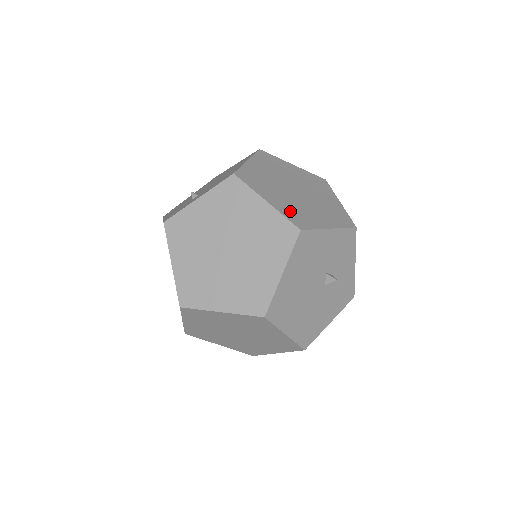
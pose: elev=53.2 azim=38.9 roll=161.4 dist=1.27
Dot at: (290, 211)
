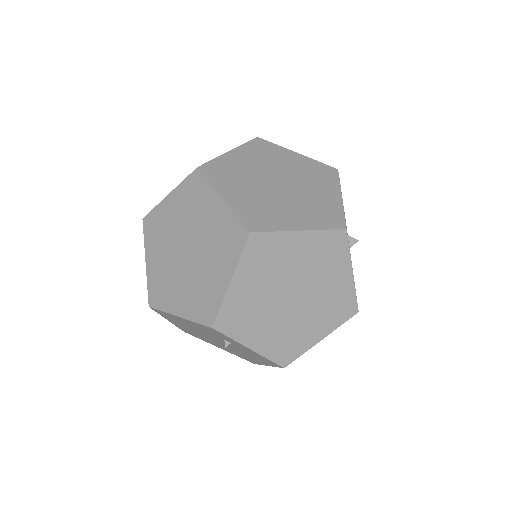
Dot at: occluded
